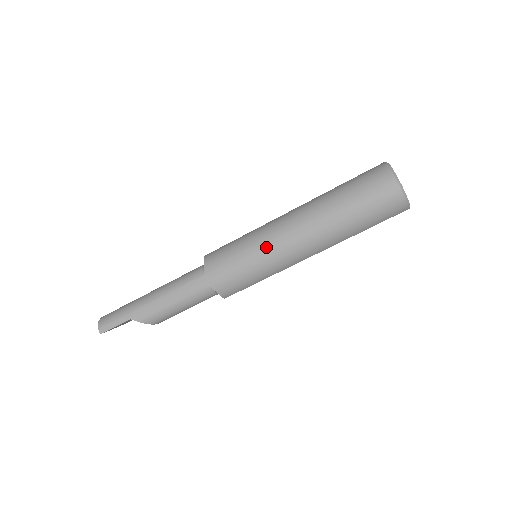
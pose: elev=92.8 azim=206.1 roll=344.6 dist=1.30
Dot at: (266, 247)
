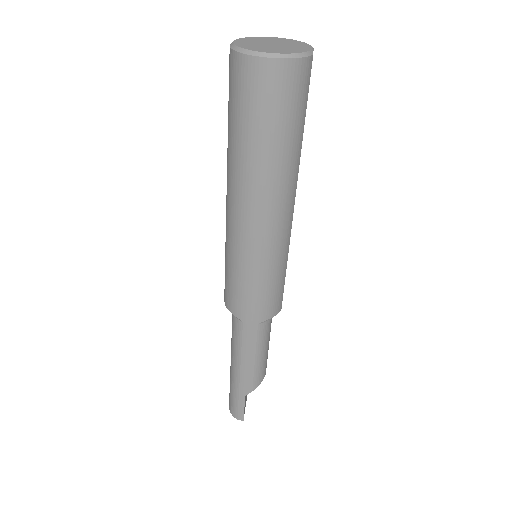
Dot at: (251, 254)
